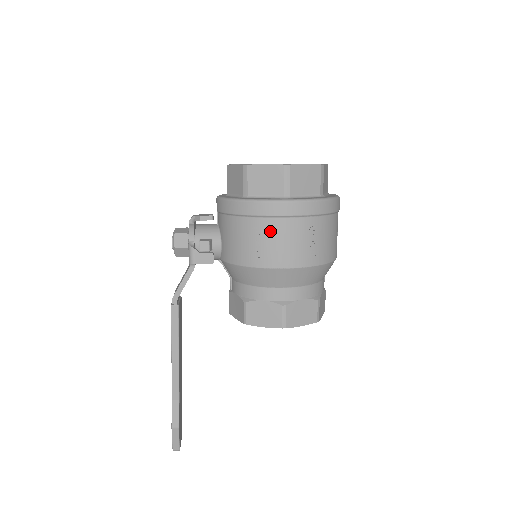
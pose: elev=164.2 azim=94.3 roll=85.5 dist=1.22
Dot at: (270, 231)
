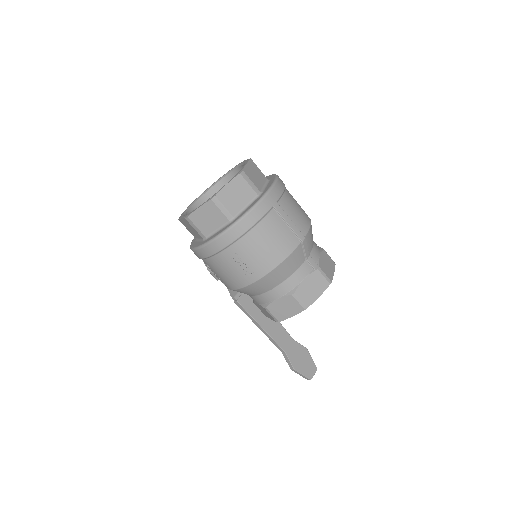
Dot at: (212, 267)
